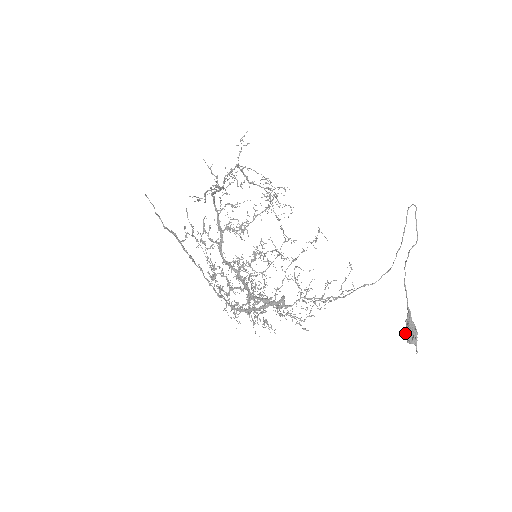
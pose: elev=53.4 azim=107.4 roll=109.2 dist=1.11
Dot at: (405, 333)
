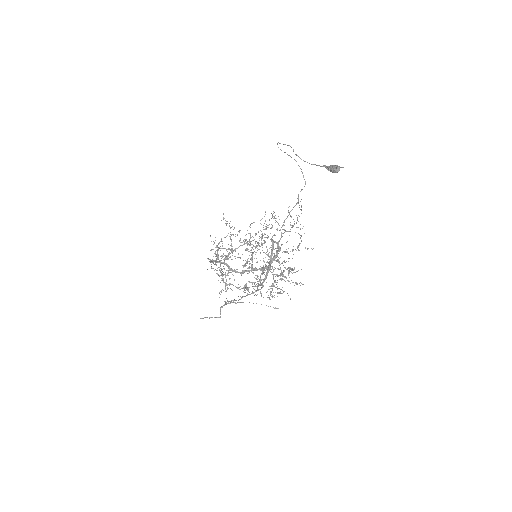
Dot at: (332, 172)
